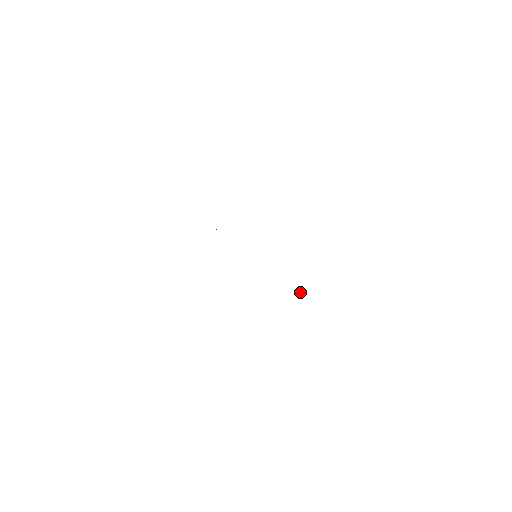
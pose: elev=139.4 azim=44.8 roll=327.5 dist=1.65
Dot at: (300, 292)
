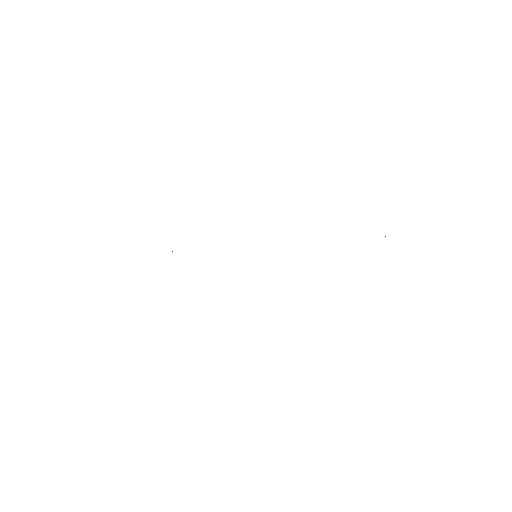
Dot at: occluded
